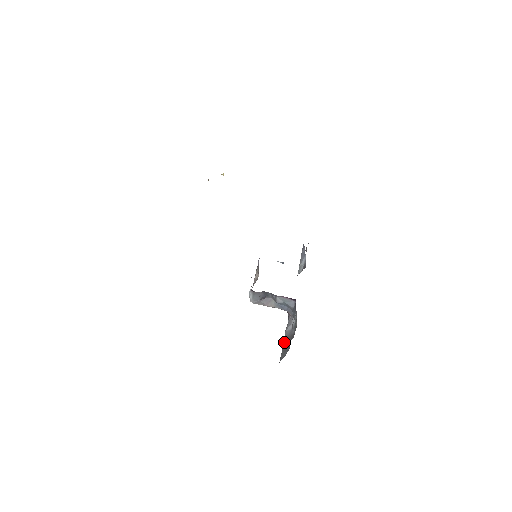
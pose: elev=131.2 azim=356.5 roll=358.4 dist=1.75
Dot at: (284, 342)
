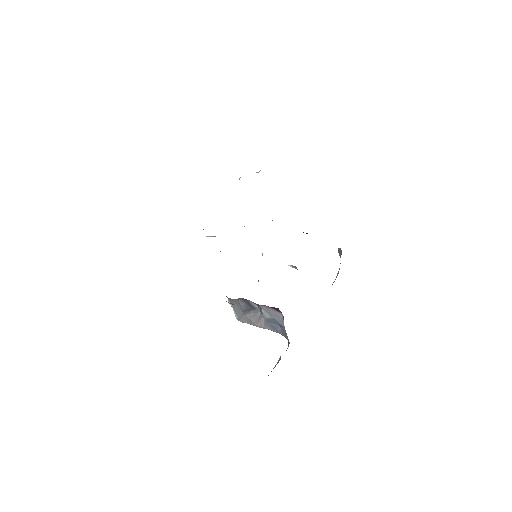
Dot at: occluded
